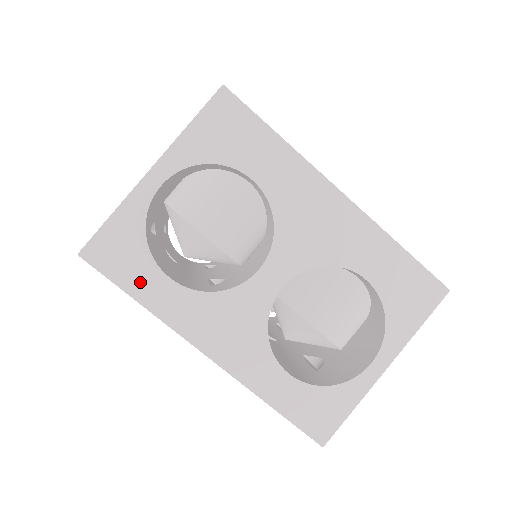
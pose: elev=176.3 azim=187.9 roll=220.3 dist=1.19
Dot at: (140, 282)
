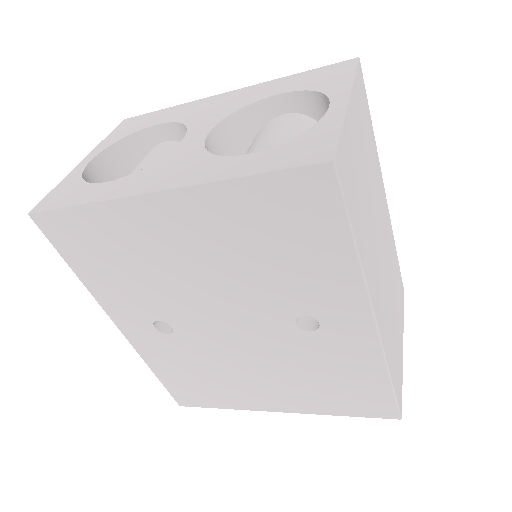
Dot at: (81, 197)
